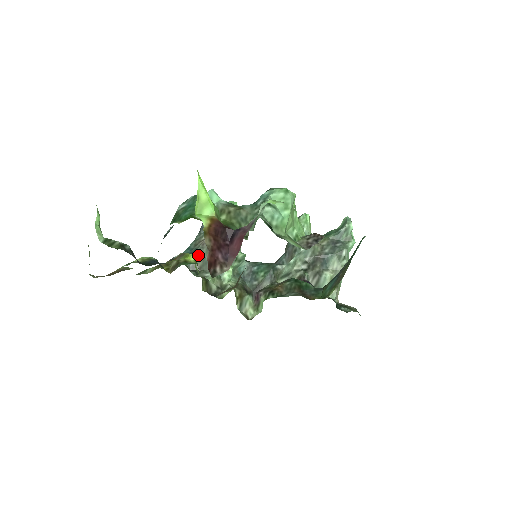
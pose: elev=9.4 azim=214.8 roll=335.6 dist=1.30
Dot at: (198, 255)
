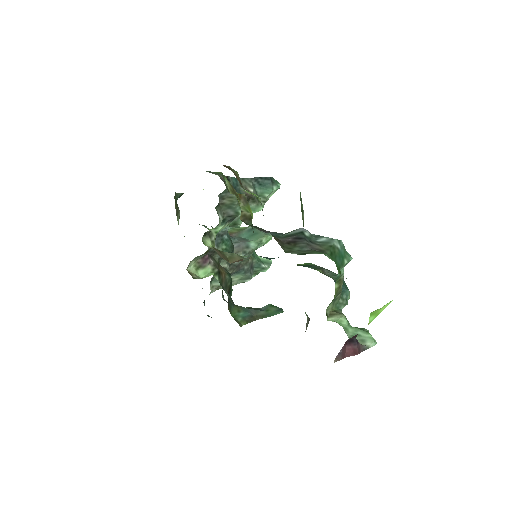
Dot at: occluded
